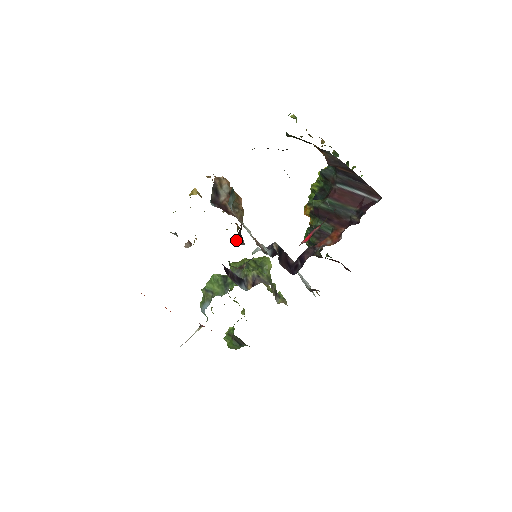
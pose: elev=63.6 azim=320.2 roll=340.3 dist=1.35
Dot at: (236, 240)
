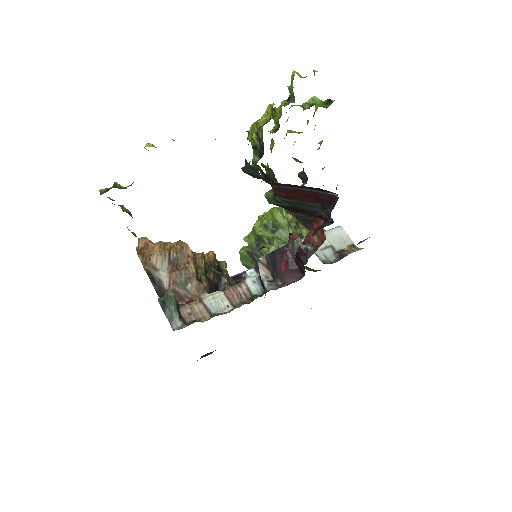
Dot at: occluded
